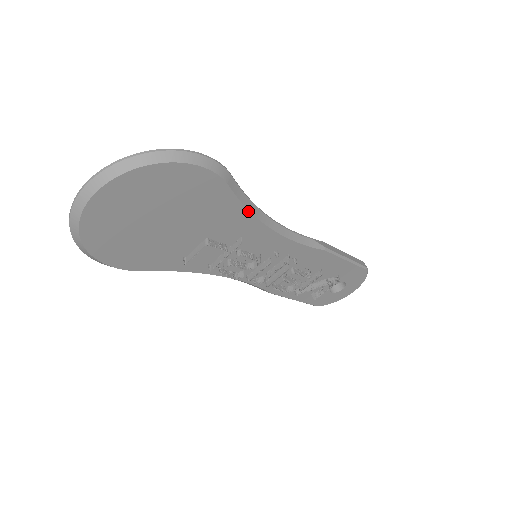
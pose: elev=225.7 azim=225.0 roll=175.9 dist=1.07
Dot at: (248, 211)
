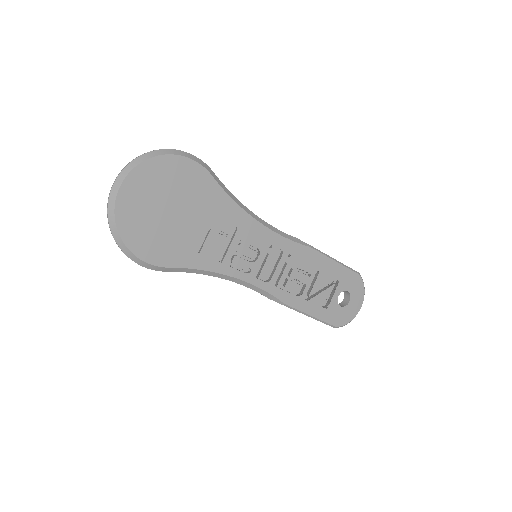
Dot at: (233, 201)
